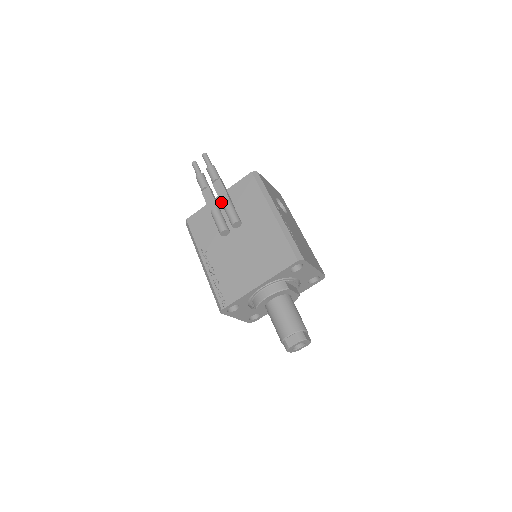
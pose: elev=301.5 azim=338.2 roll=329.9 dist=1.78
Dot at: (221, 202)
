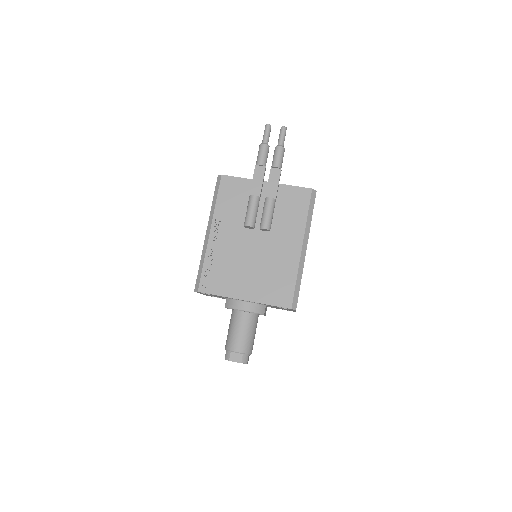
Dot at: (266, 195)
